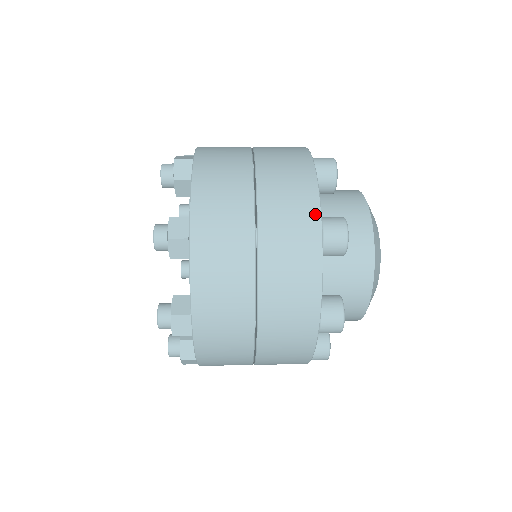
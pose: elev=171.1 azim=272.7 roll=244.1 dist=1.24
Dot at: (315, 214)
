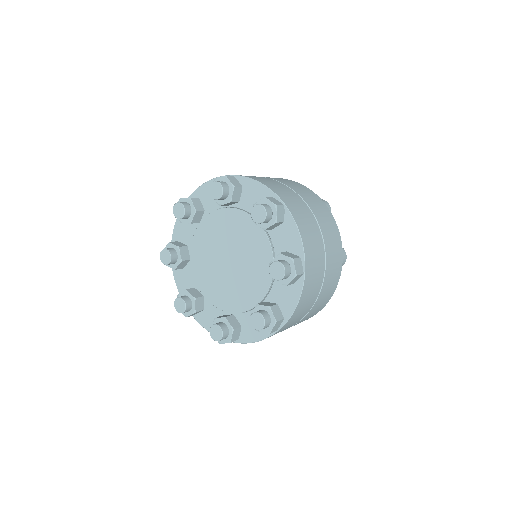
Dot at: (341, 249)
